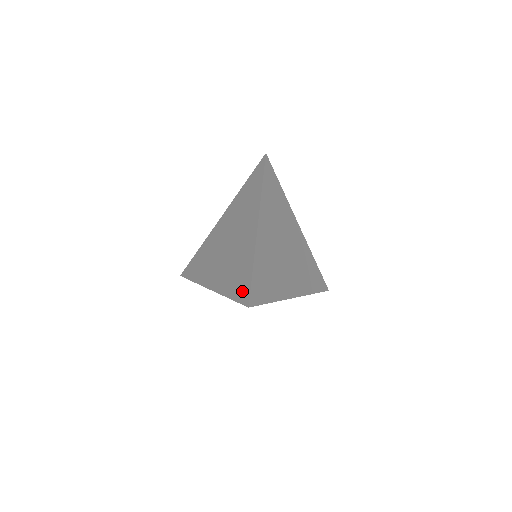
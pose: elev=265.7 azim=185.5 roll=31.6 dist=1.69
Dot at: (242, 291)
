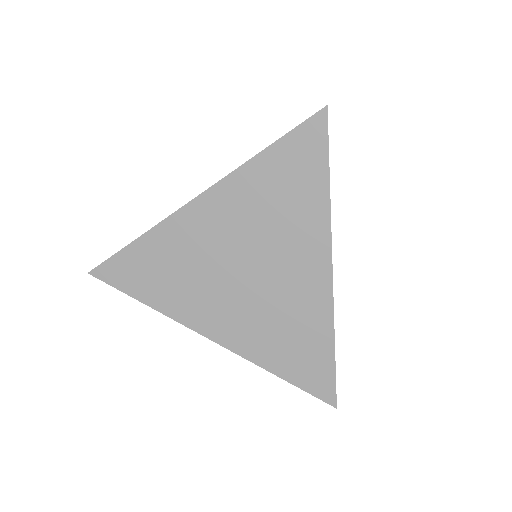
Dot at: (315, 379)
